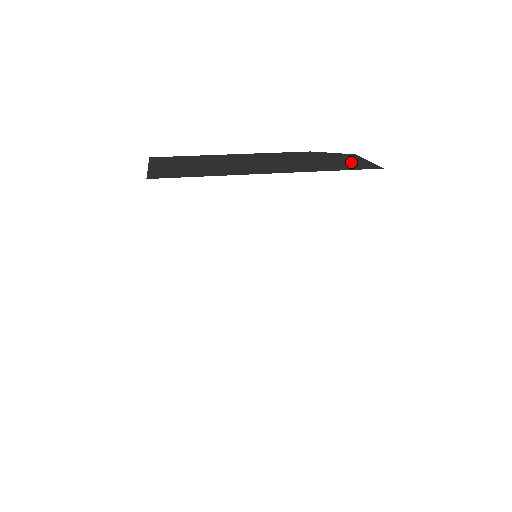
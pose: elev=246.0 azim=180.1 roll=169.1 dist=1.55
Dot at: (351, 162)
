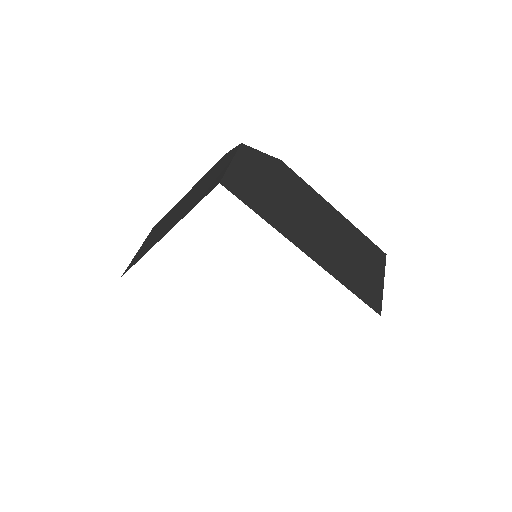
Dot at: (218, 175)
